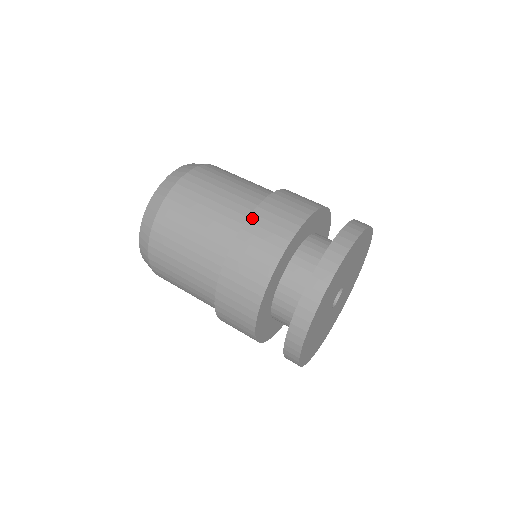
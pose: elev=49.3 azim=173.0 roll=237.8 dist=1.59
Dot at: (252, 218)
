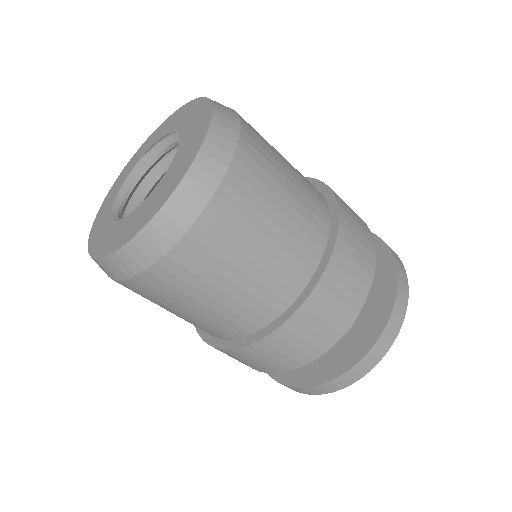
Dot at: (342, 231)
